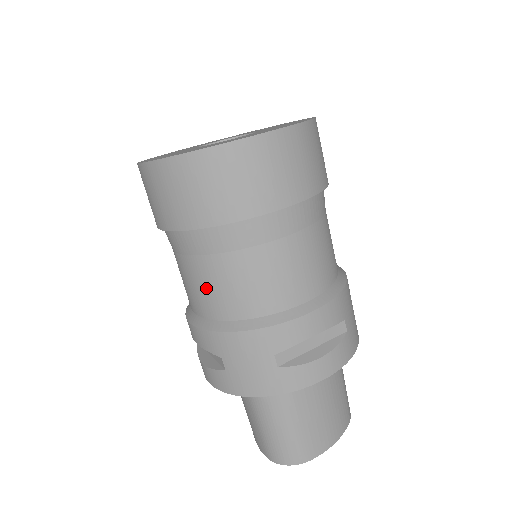
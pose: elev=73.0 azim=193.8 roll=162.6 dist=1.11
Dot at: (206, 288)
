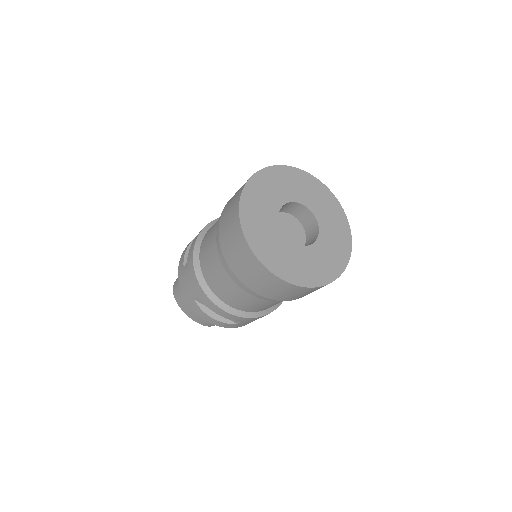
Dot at: (260, 306)
